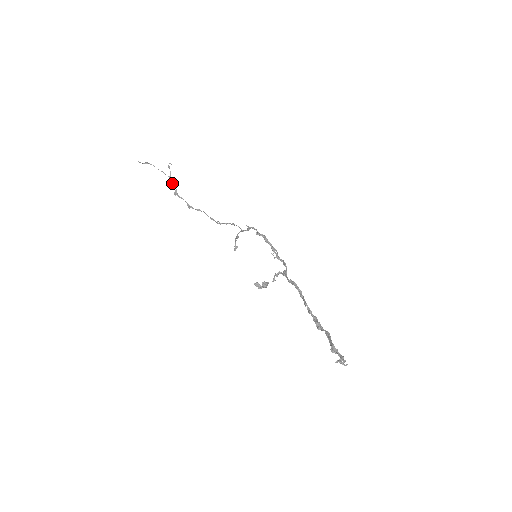
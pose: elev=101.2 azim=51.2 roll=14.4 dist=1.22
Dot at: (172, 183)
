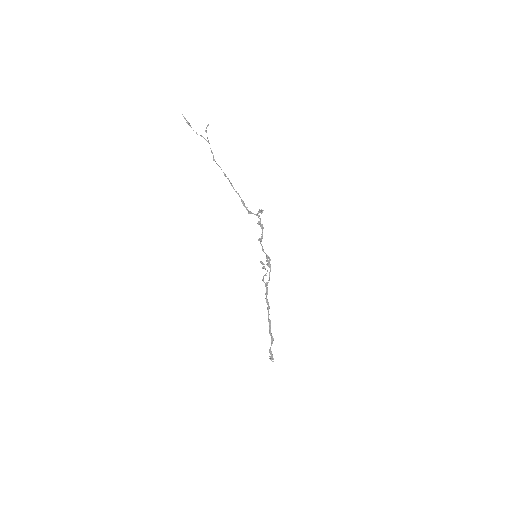
Dot at: (210, 148)
